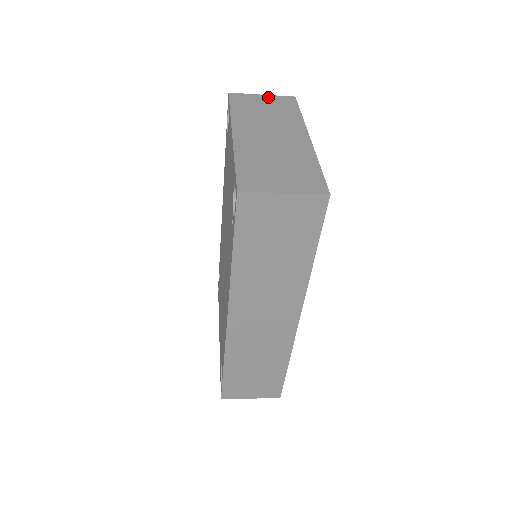
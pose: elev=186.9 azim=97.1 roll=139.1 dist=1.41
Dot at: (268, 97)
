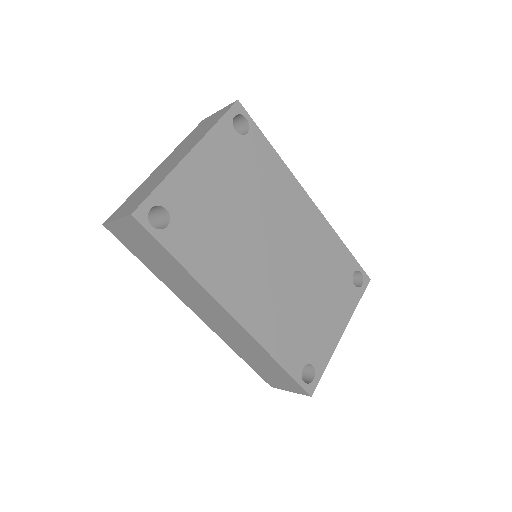
Dot at: (219, 112)
